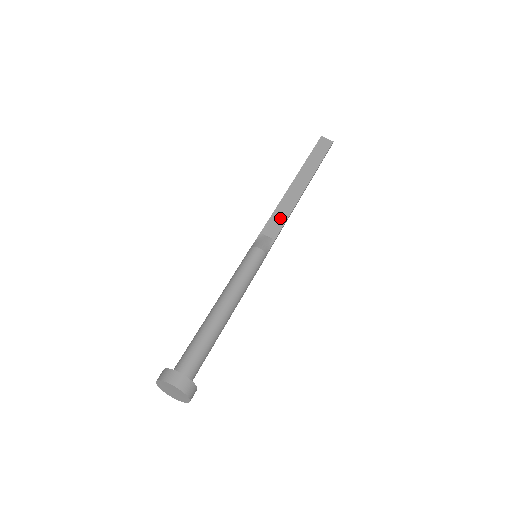
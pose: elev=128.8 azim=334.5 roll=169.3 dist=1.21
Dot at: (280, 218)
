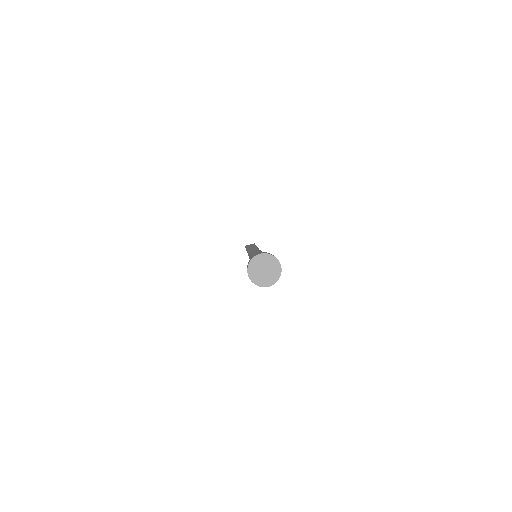
Dot at: occluded
